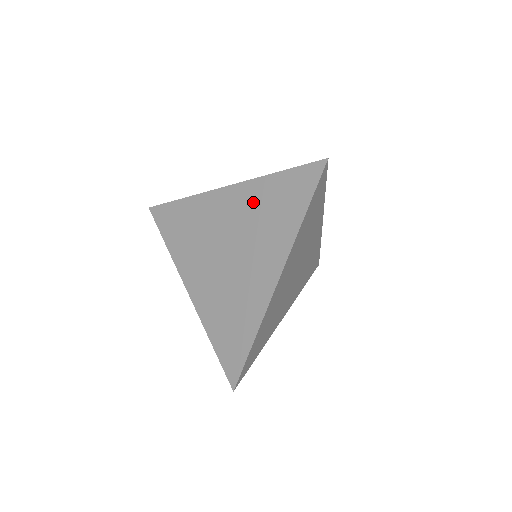
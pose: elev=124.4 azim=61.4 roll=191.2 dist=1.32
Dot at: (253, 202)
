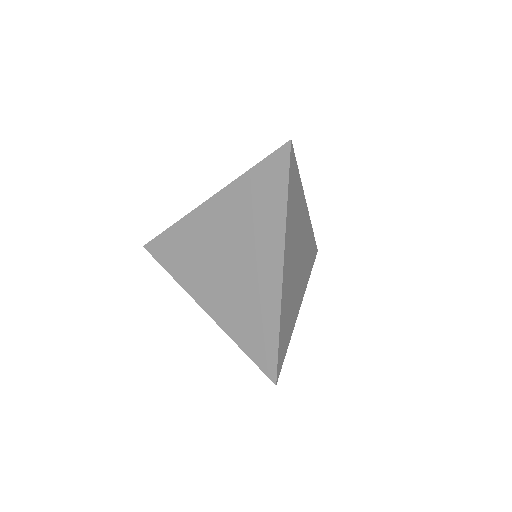
Dot at: (237, 204)
